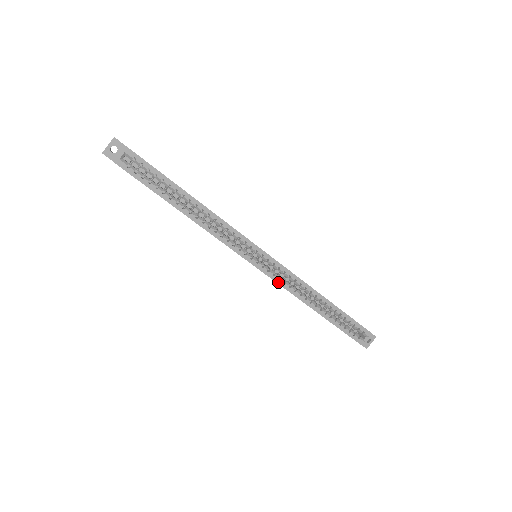
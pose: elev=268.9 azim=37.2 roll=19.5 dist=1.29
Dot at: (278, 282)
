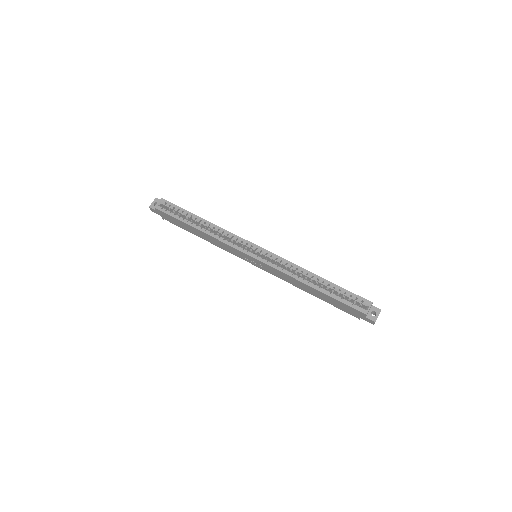
Dot at: (272, 266)
